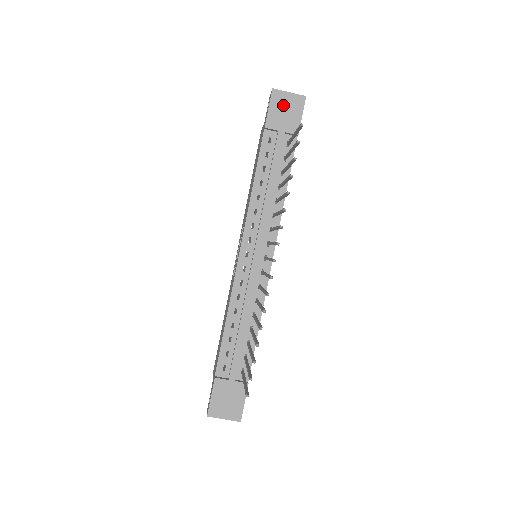
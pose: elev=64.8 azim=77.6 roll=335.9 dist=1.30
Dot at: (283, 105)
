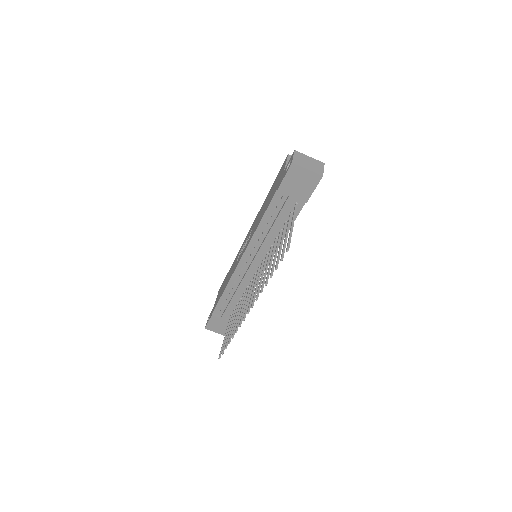
Dot at: (298, 178)
